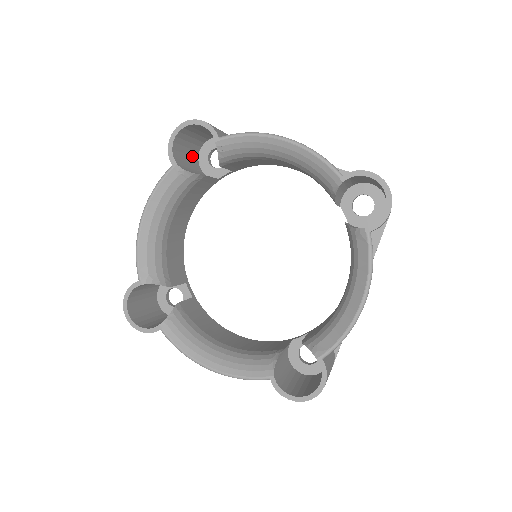
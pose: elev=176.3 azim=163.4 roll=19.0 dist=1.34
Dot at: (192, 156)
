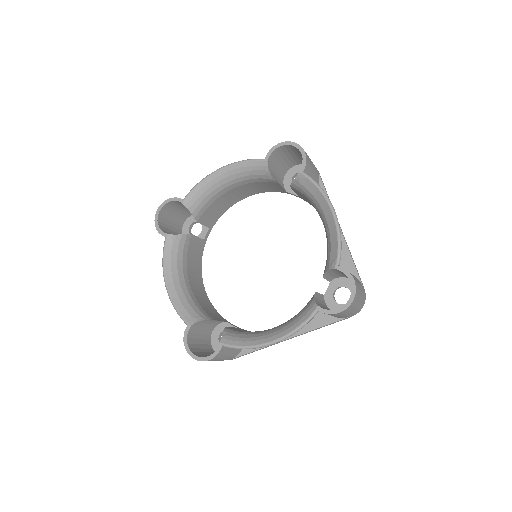
Dot at: occluded
